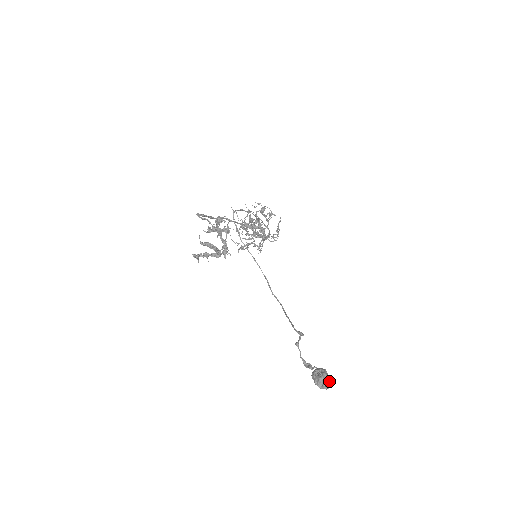
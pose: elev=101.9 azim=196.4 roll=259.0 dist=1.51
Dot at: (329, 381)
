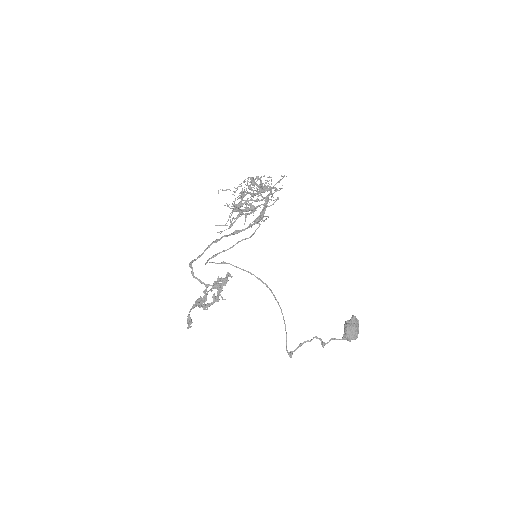
Dot at: (352, 339)
